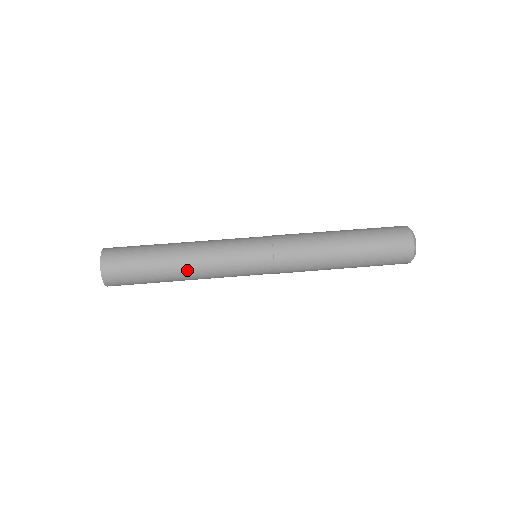
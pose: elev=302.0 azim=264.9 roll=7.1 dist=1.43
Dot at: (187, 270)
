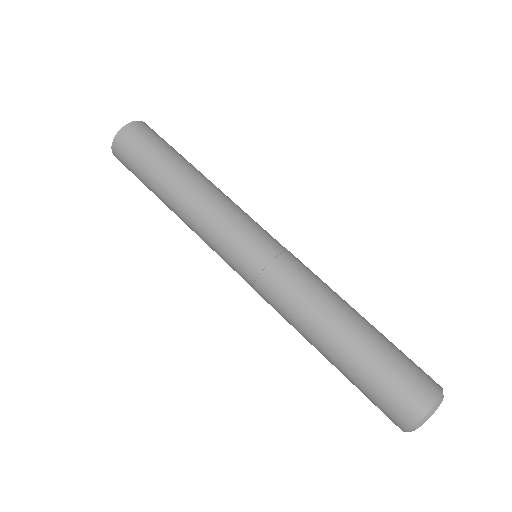
Dot at: occluded
